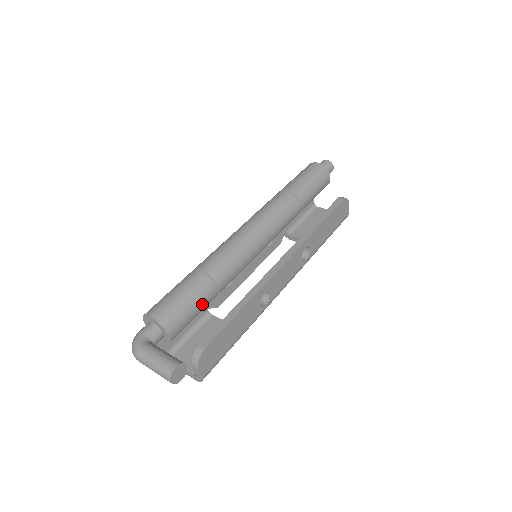
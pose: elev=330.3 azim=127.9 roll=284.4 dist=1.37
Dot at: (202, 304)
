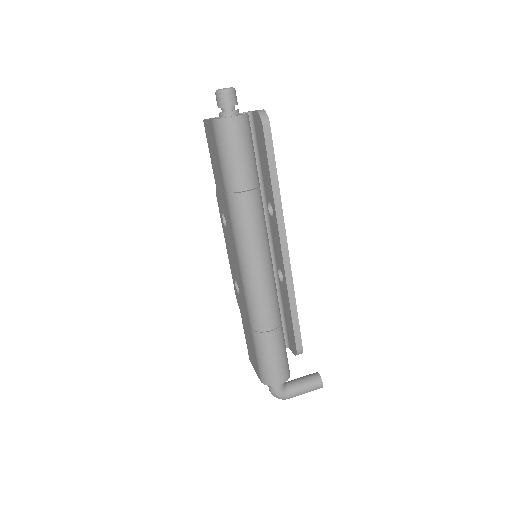
Dot at: occluded
